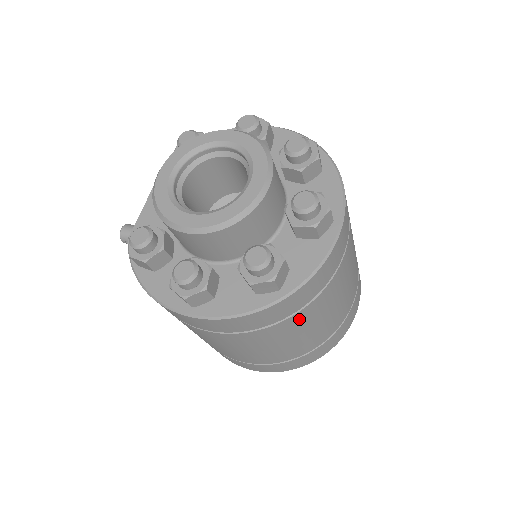
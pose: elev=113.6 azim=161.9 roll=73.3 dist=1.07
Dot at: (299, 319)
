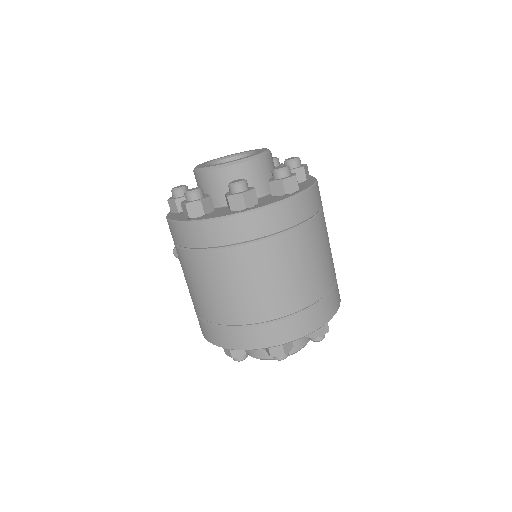
Dot at: (259, 253)
